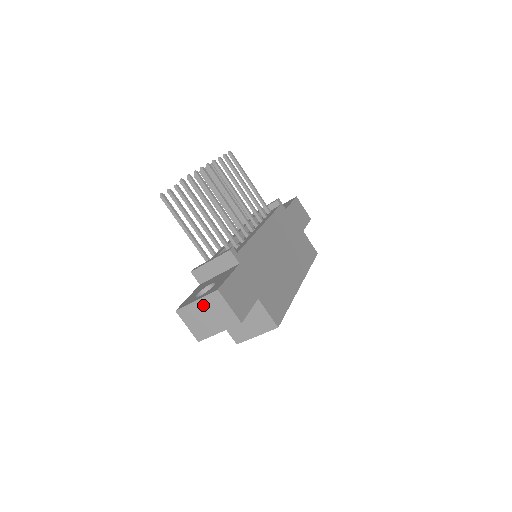
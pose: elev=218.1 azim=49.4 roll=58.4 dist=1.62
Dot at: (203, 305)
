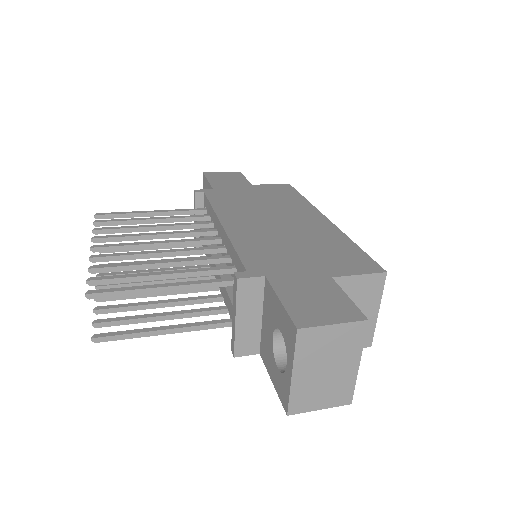
Dot at: (305, 367)
